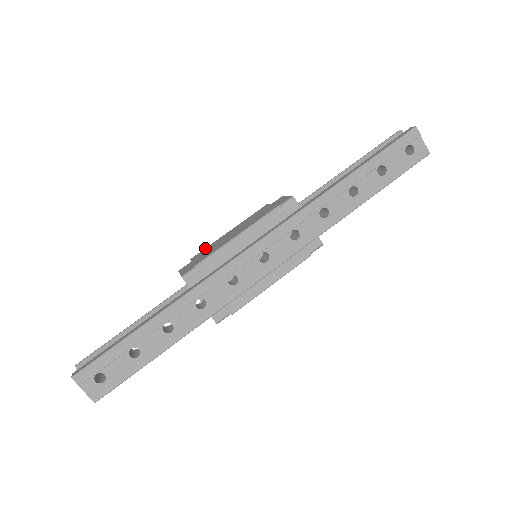
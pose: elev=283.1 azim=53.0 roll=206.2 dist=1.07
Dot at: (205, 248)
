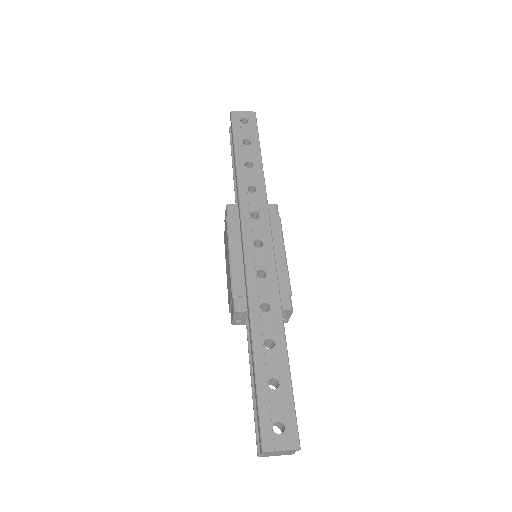
Dot at: occluded
